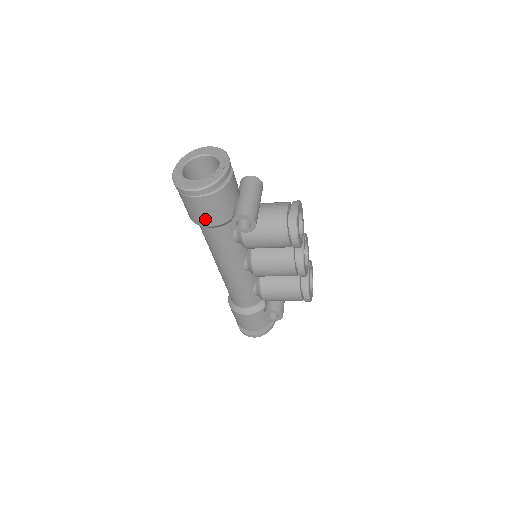
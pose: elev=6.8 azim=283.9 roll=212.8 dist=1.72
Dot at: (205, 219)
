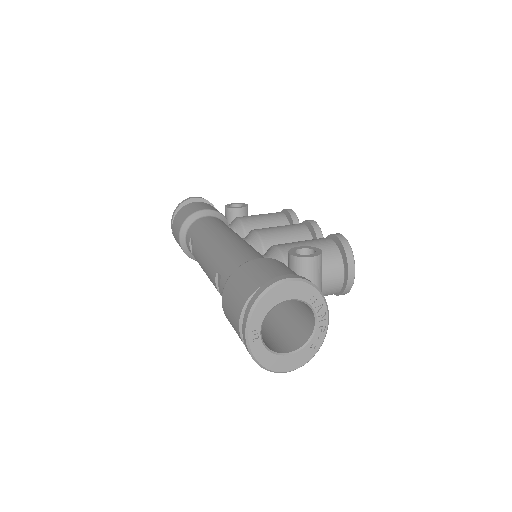
Dot at: occluded
